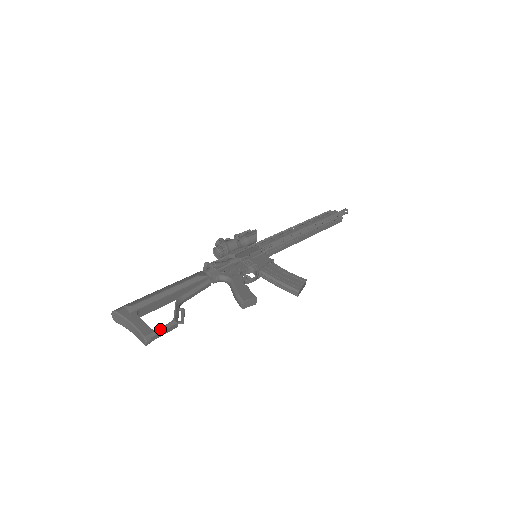
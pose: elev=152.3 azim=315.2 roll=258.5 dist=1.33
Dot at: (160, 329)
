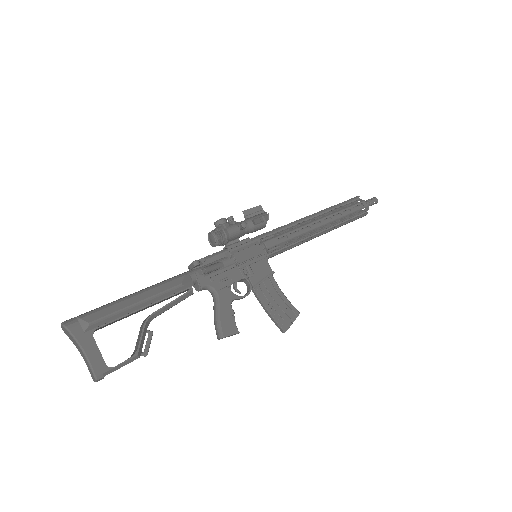
Dot at: (117, 366)
